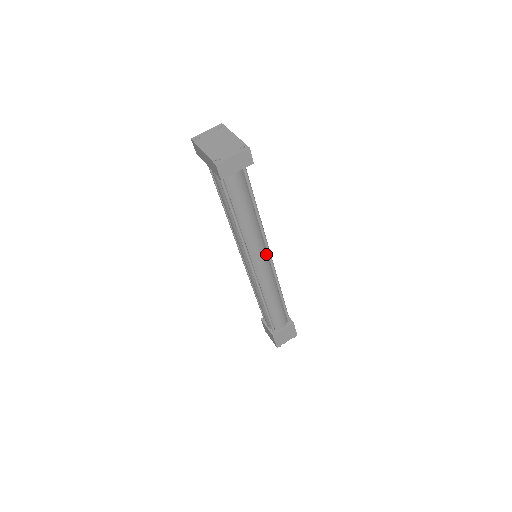
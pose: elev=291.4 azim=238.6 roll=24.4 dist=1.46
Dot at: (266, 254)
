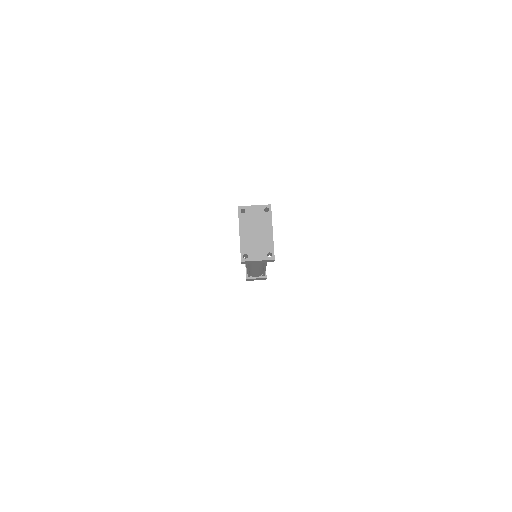
Dot at: (263, 263)
